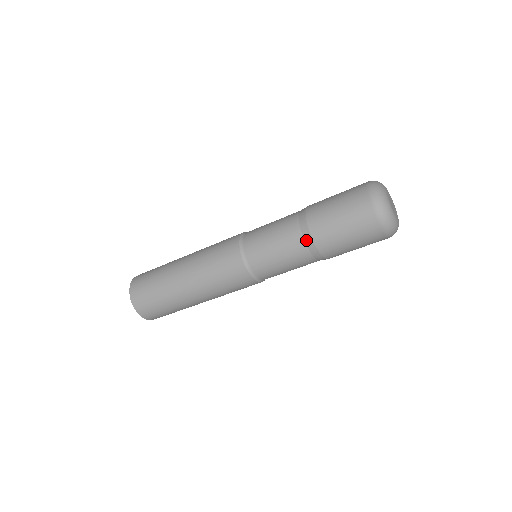
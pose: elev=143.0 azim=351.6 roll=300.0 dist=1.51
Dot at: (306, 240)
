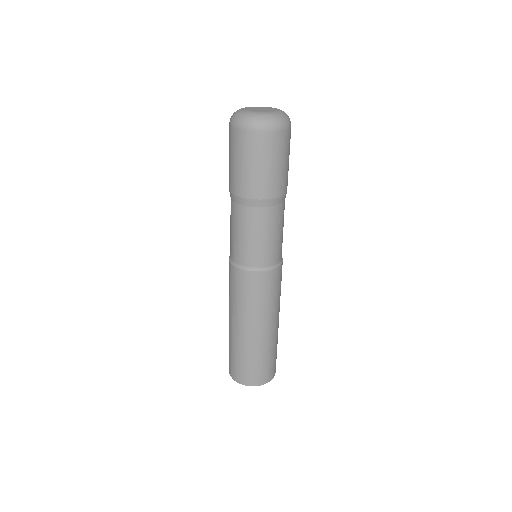
Dot at: (235, 201)
